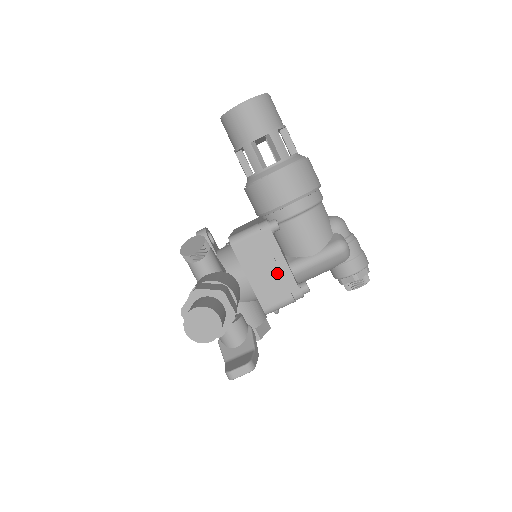
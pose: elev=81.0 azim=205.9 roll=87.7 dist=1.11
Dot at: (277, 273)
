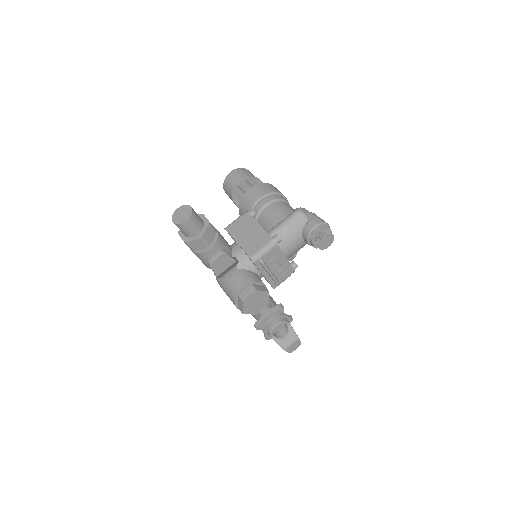
Dot at: (255, 233)
